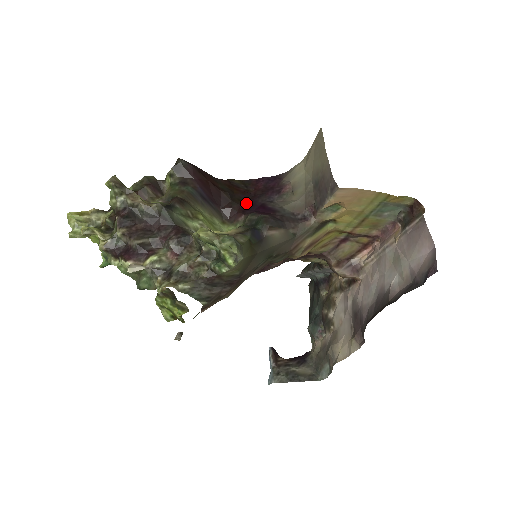
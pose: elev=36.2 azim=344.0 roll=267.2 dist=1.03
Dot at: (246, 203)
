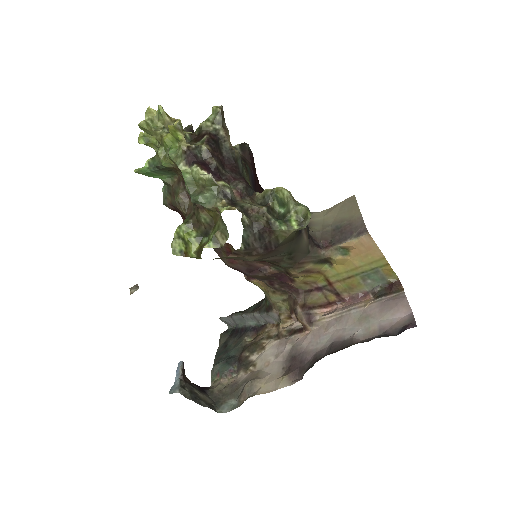
Dot at: occluded
